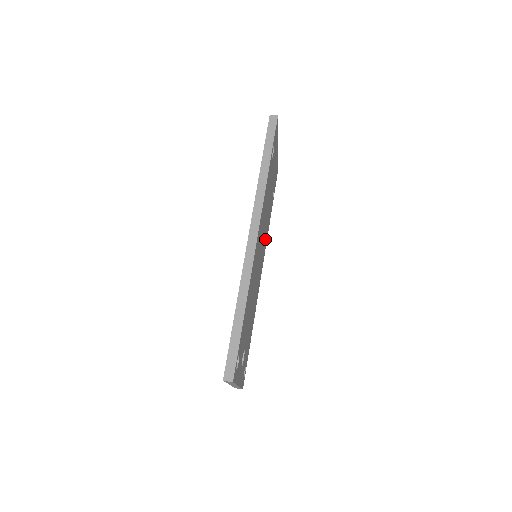
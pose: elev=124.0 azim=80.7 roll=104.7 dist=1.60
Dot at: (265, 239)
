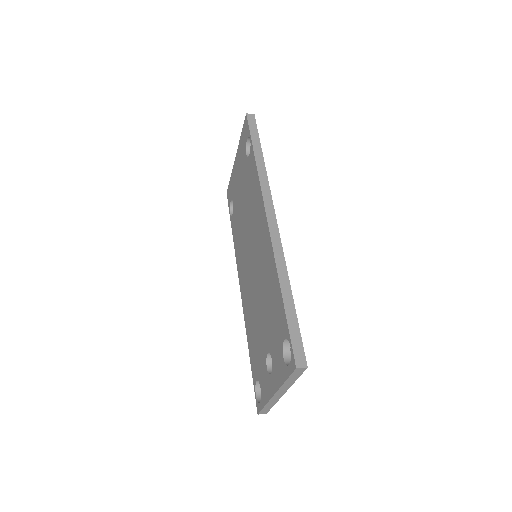
Dot at: occluded
